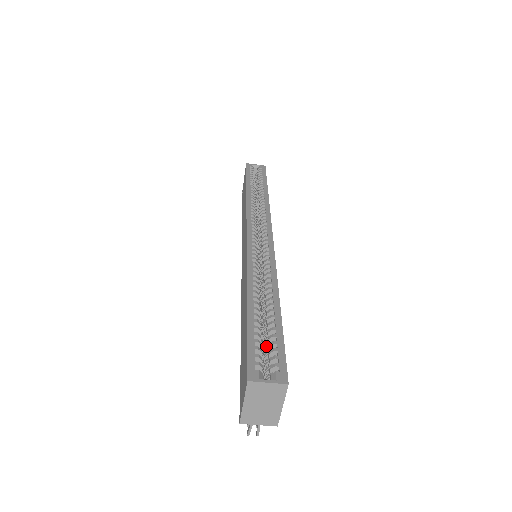
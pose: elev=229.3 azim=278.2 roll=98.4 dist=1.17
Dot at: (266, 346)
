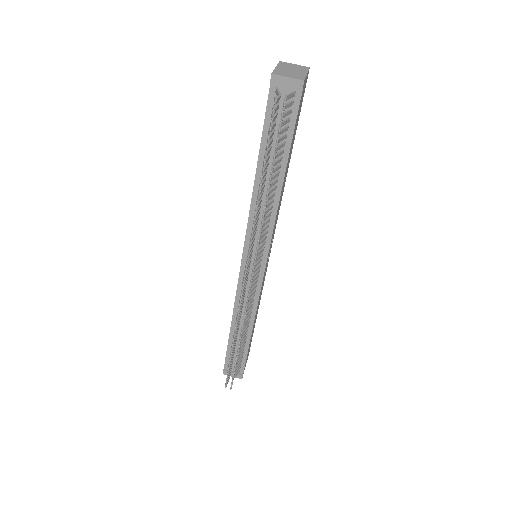
Dot at: occluded
